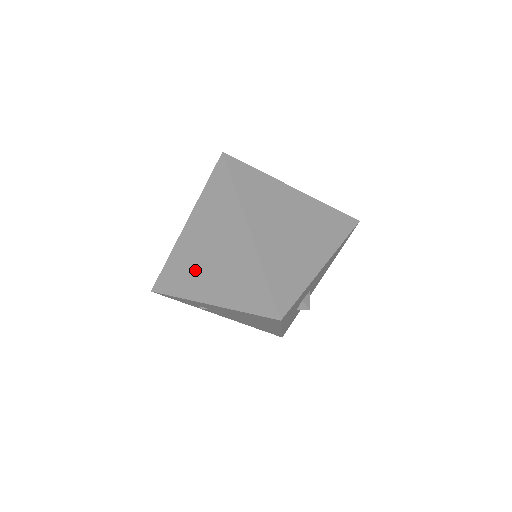
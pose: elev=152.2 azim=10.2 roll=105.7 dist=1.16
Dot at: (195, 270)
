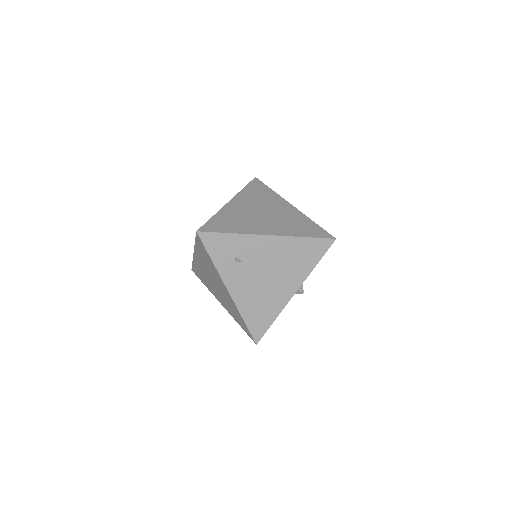
Dot at: (248, 220)
